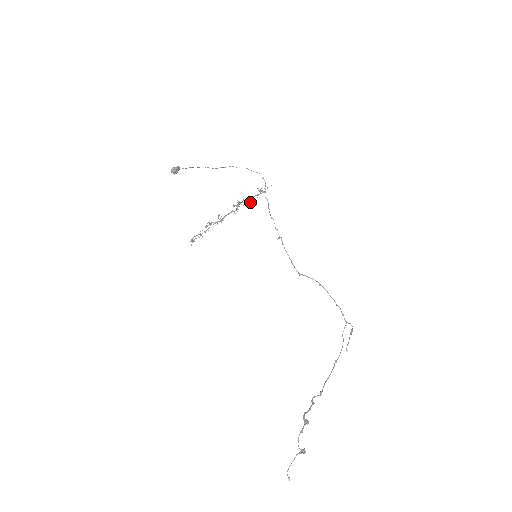
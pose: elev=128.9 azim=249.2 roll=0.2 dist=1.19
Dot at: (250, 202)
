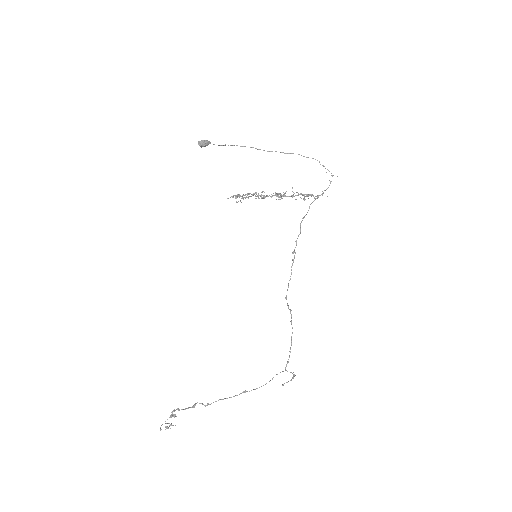
Dot at: (296, 199)
